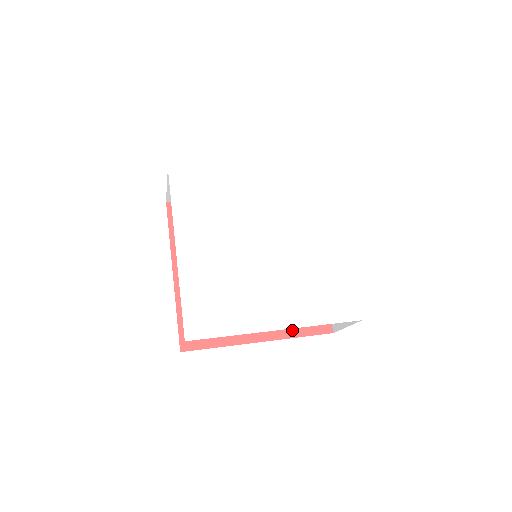
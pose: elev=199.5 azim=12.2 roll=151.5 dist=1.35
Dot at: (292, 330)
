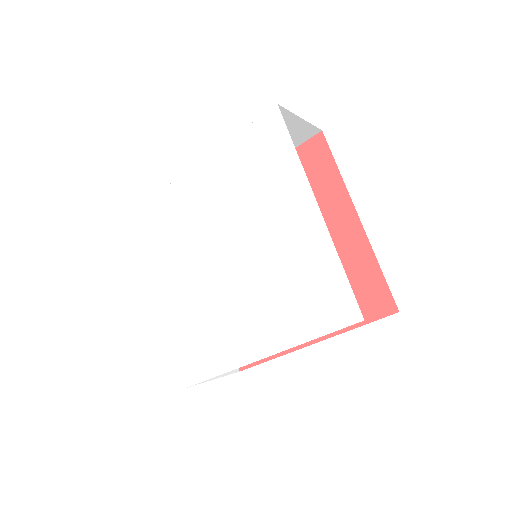
Dot at: occluded
